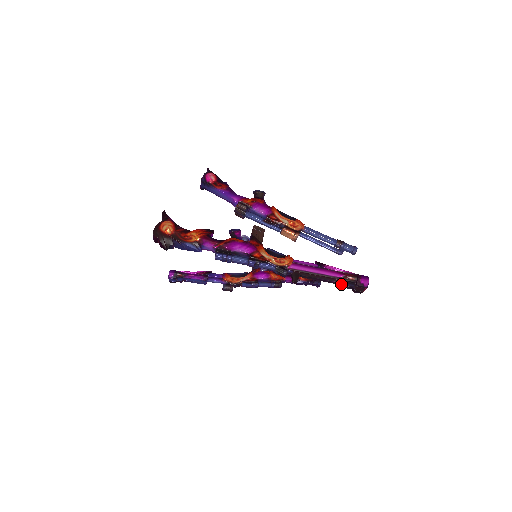
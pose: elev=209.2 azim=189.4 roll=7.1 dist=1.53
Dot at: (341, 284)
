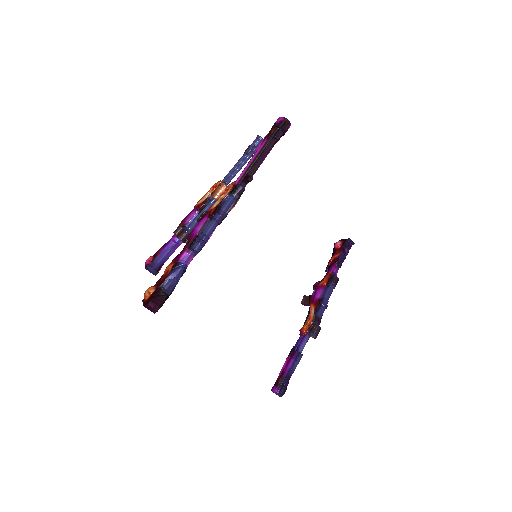
Dot at: (274, 142)
